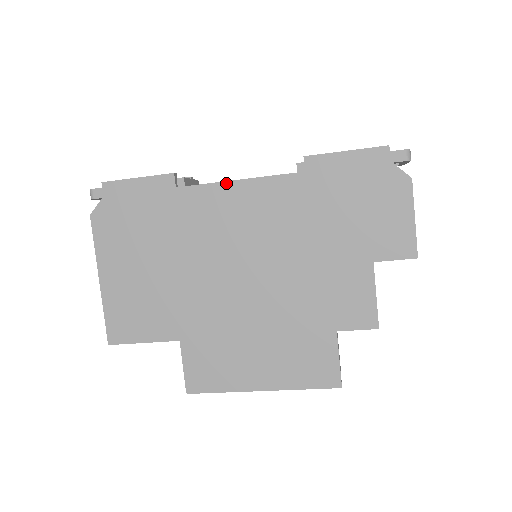
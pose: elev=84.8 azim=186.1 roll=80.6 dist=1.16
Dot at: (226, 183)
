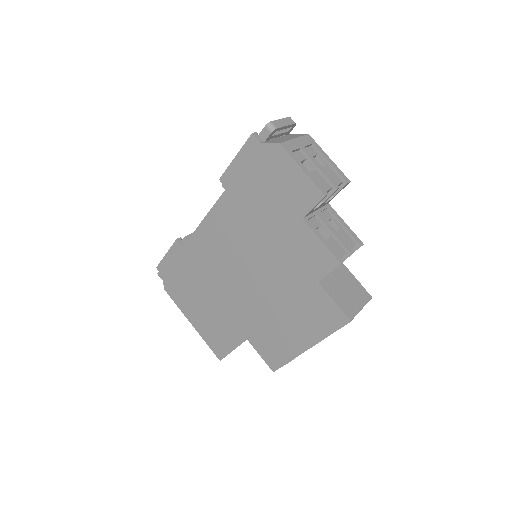
Dot at: (199, 226)
